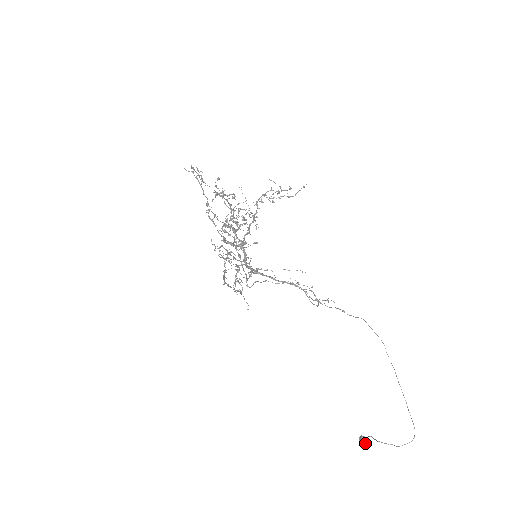
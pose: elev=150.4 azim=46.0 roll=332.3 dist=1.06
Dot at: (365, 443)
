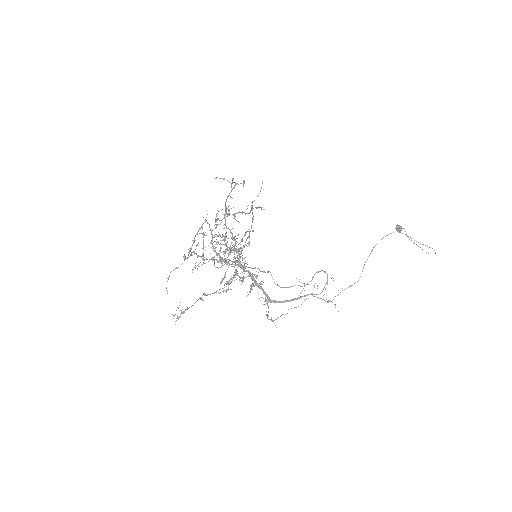
Dot at: (401, 229)
